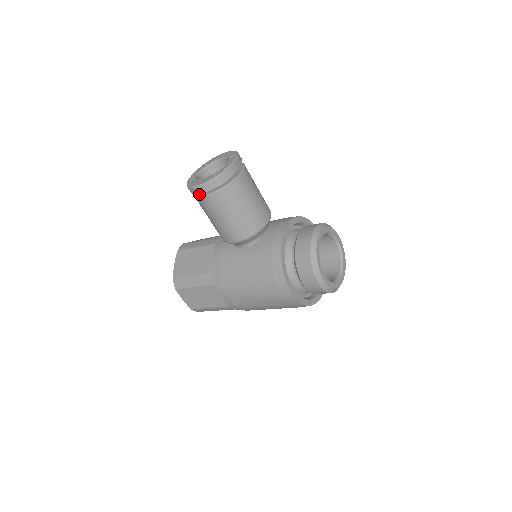
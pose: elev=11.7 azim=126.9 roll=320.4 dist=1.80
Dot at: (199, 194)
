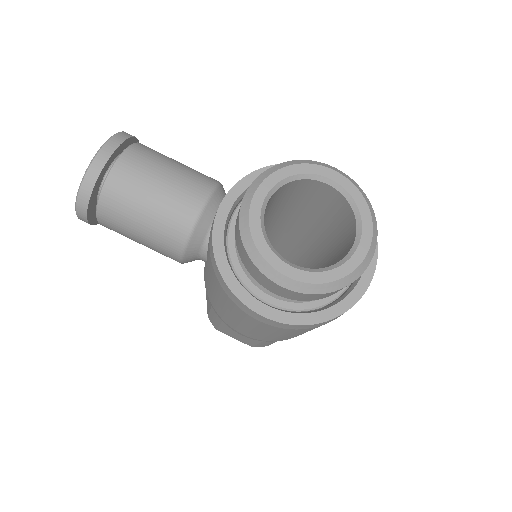
Dot at: occluded
